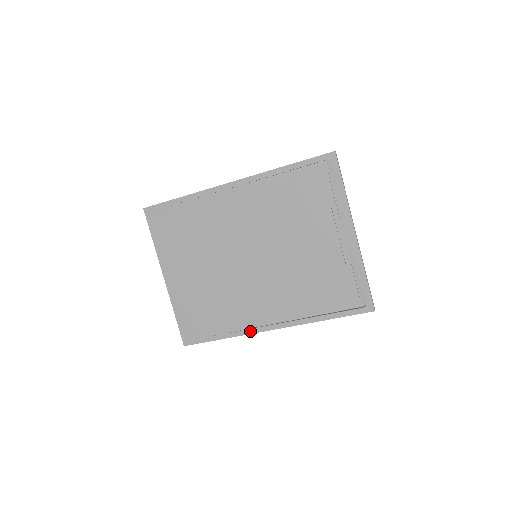
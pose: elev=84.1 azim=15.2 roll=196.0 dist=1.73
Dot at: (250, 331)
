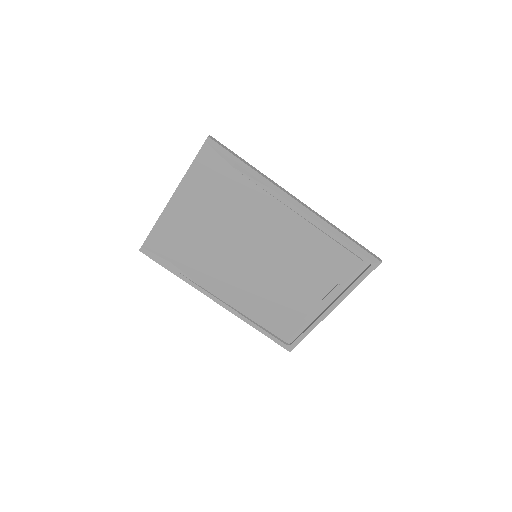
Dot at: (200, 289)
